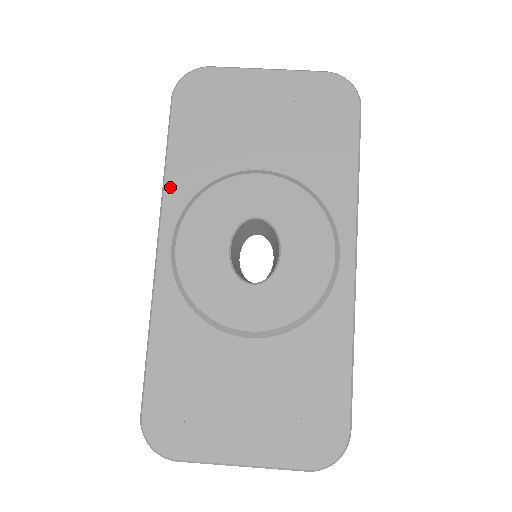
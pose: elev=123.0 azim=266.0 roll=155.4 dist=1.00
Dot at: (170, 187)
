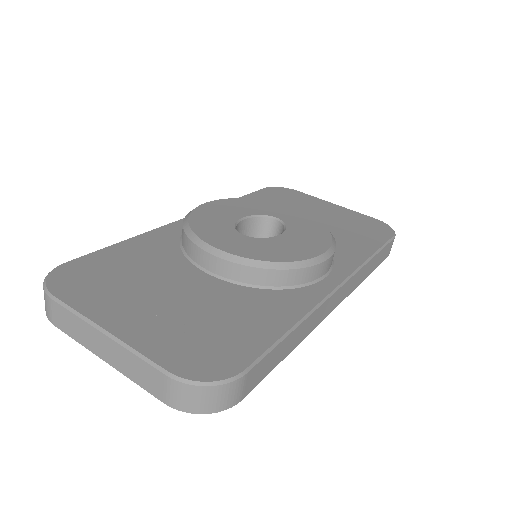
Dot at: occluded
